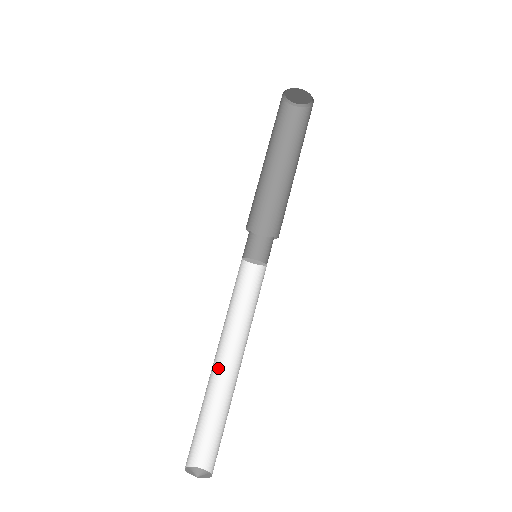
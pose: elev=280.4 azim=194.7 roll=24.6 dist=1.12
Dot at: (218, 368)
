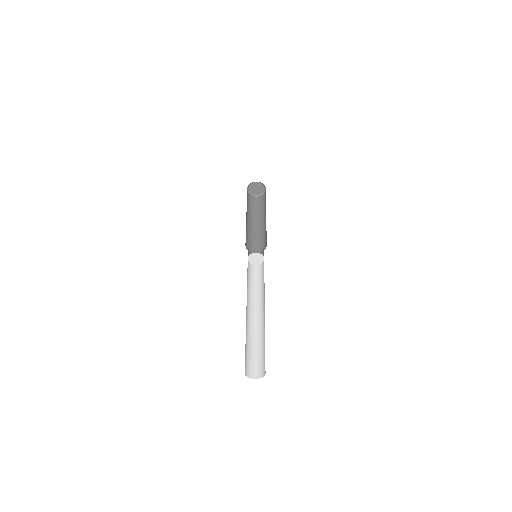
Dot at: (248, 317)
